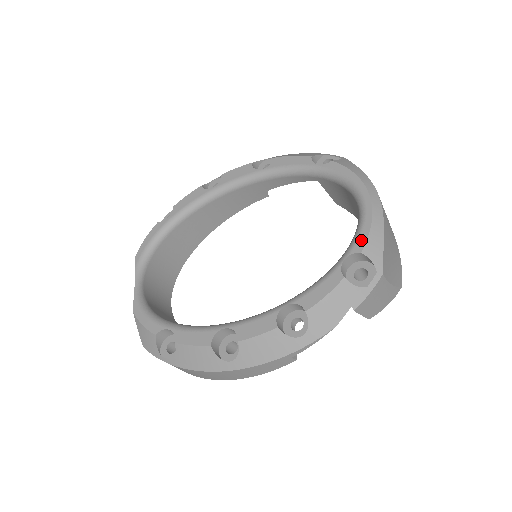
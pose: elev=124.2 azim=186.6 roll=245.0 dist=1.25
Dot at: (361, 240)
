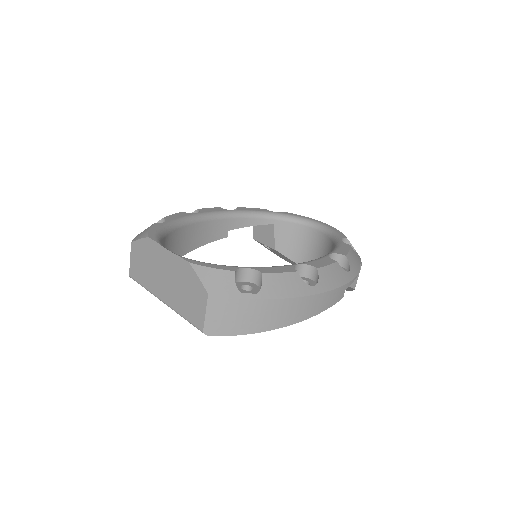
Dot at: (341, 234)
